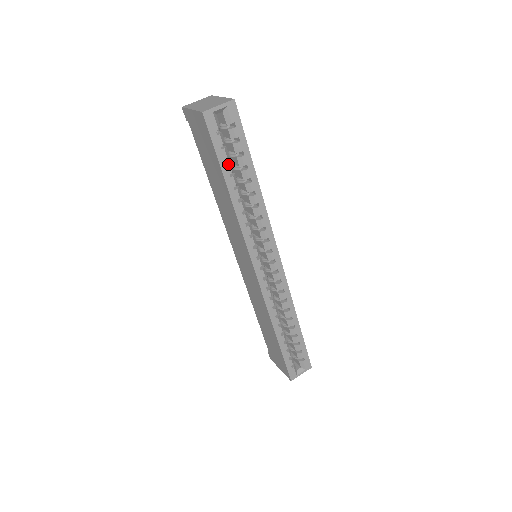
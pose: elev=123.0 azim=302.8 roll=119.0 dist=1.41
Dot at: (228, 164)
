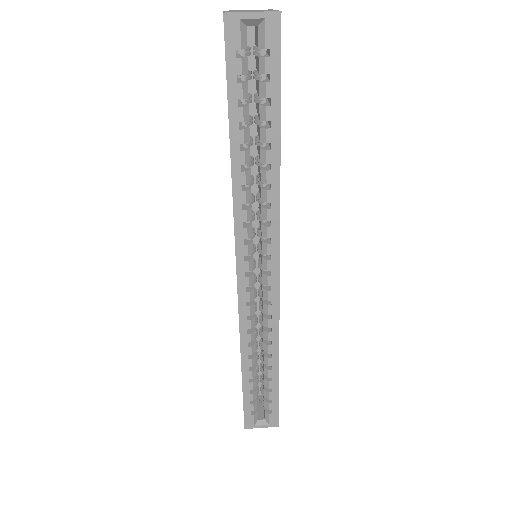
Dot at: (241, 109)
